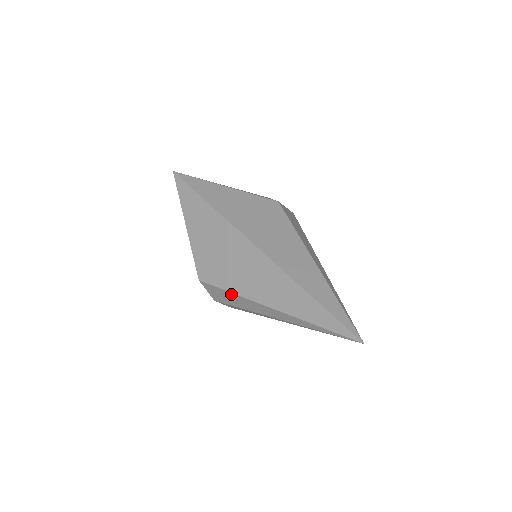
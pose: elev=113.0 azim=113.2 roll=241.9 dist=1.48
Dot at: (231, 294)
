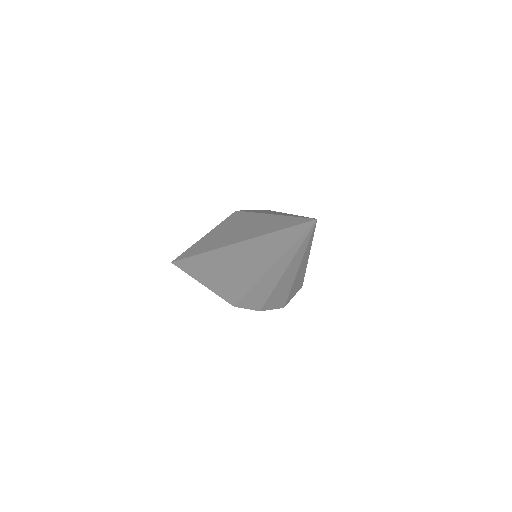
Dot at: (251, 292)
